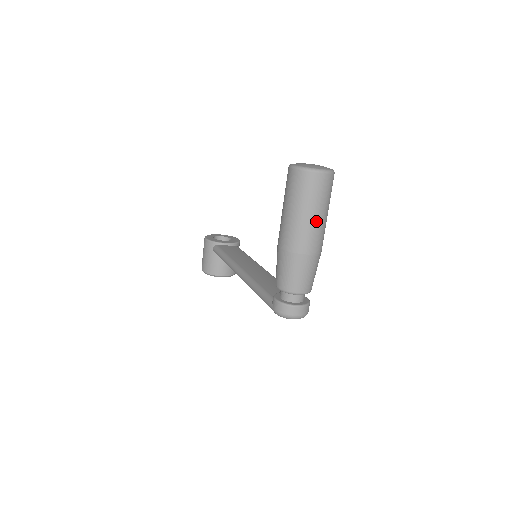
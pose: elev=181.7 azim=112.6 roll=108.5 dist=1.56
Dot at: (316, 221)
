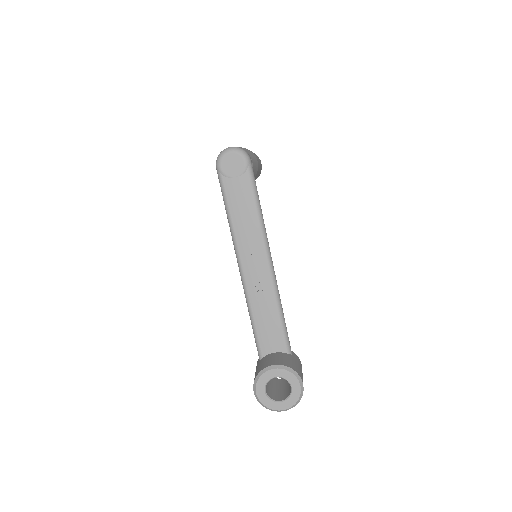
Dot at: occluded
